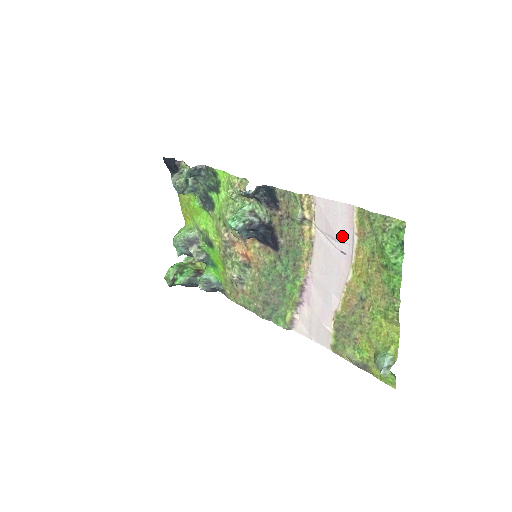
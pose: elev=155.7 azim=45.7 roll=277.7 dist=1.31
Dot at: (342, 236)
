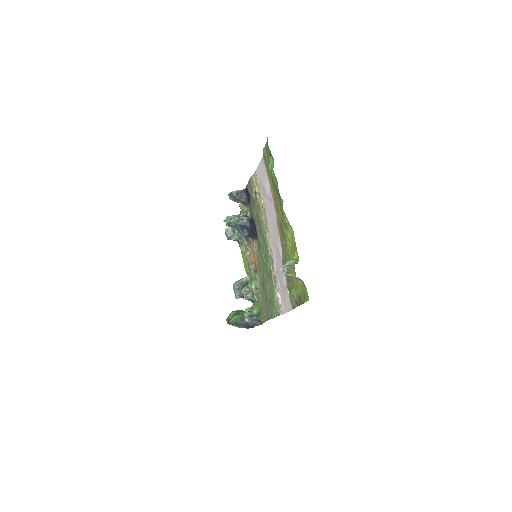
Dot at: (266, 186)
